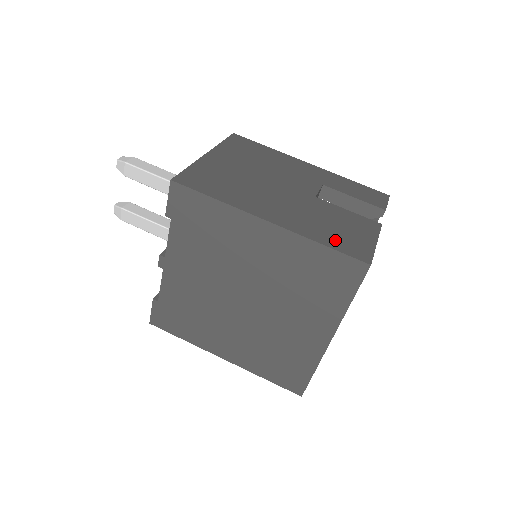
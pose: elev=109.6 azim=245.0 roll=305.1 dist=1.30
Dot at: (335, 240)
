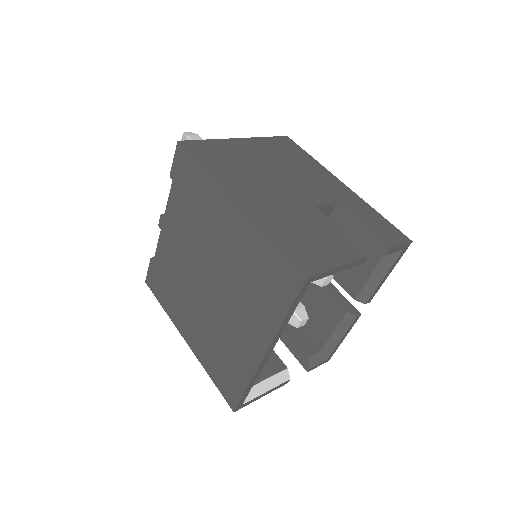
Dot at: (291, 243)
